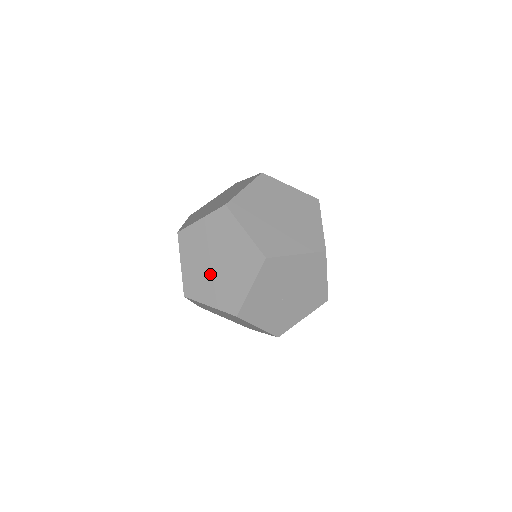
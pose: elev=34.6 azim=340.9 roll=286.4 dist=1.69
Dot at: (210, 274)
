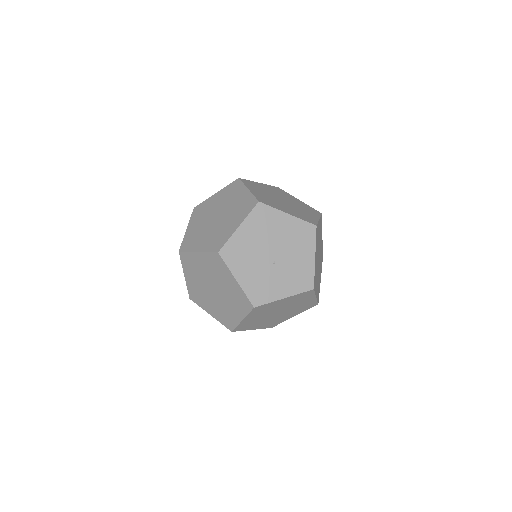
Dot at: (220, 301)
